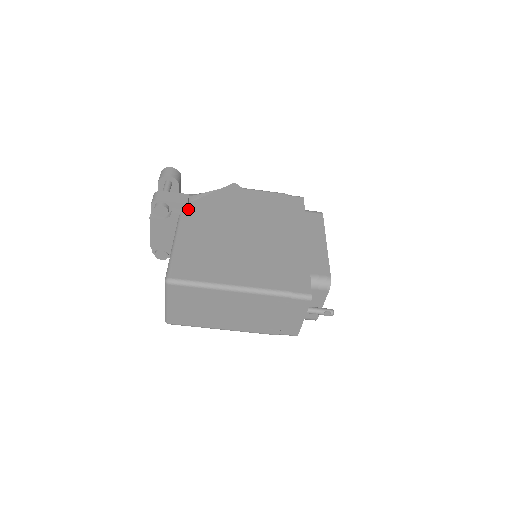
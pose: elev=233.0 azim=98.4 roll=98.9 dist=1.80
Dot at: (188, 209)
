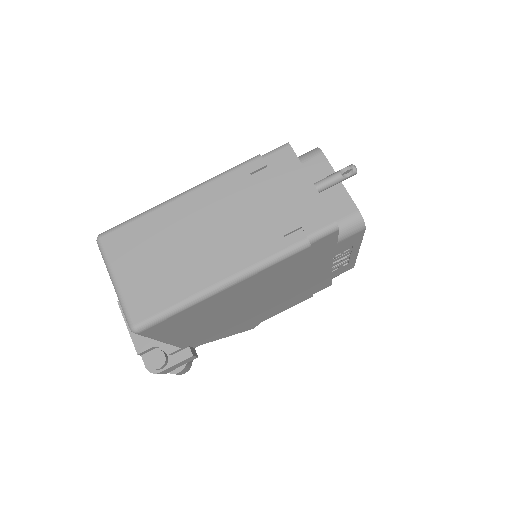
Dot at: occluded
